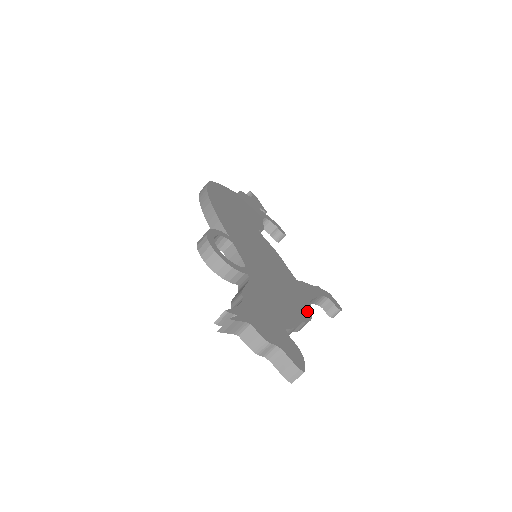
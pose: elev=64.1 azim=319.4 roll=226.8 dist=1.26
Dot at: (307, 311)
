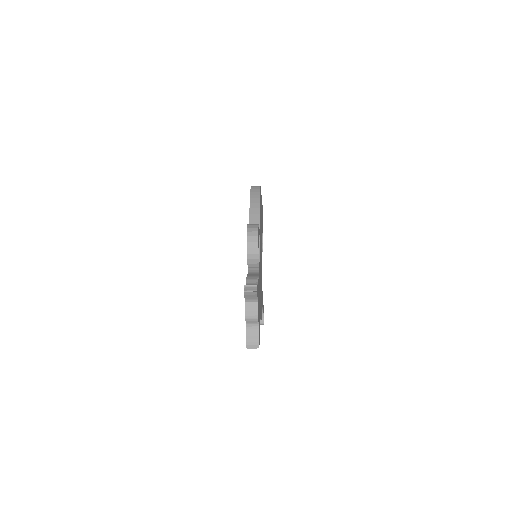
Dot at: occluded
